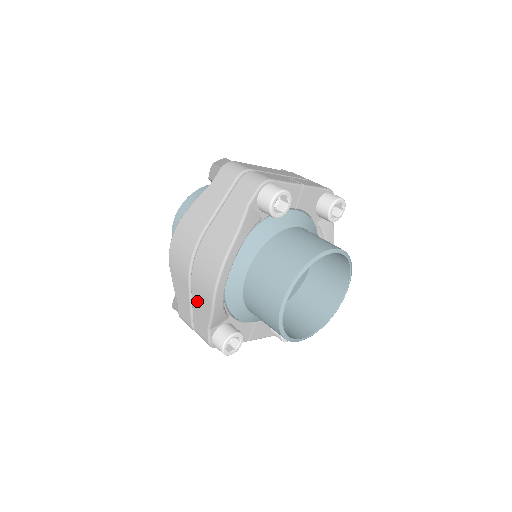
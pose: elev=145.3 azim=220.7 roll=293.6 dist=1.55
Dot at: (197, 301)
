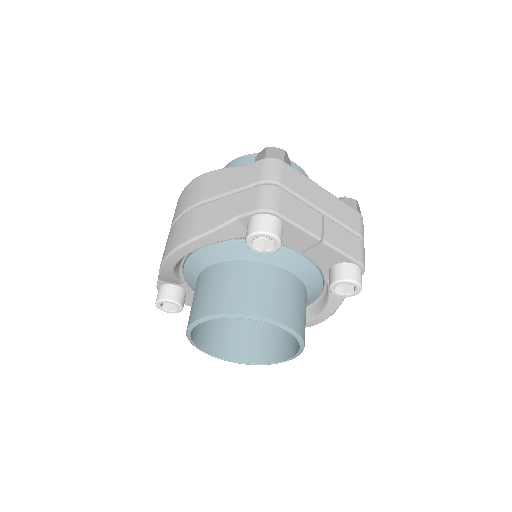
Dot at: occluded
